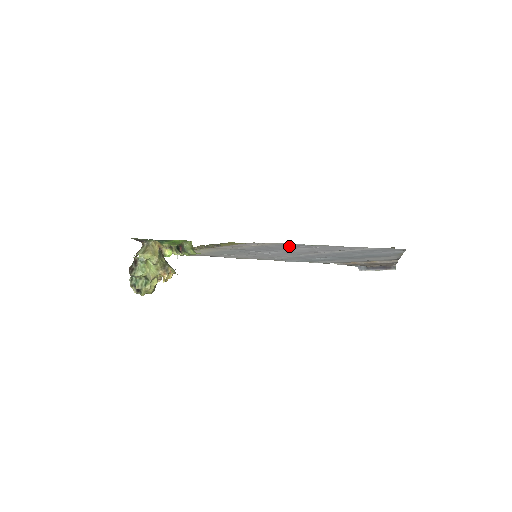
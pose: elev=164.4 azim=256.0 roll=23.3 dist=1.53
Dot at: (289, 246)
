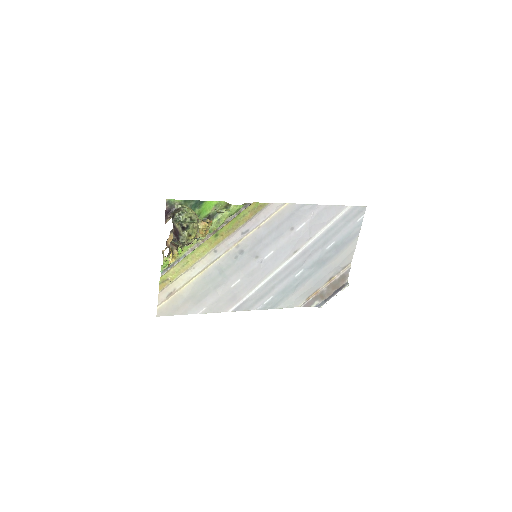
Dot at: (293, 218)
